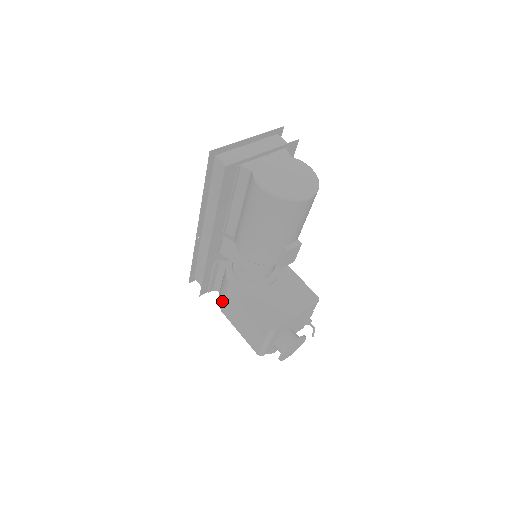
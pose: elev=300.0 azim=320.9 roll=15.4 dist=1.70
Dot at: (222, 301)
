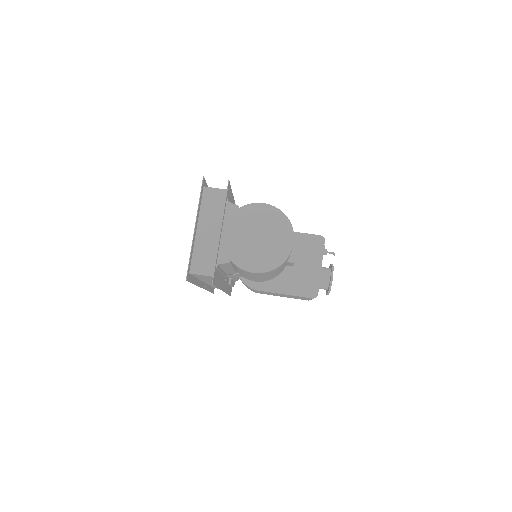
Dot at: occluded
